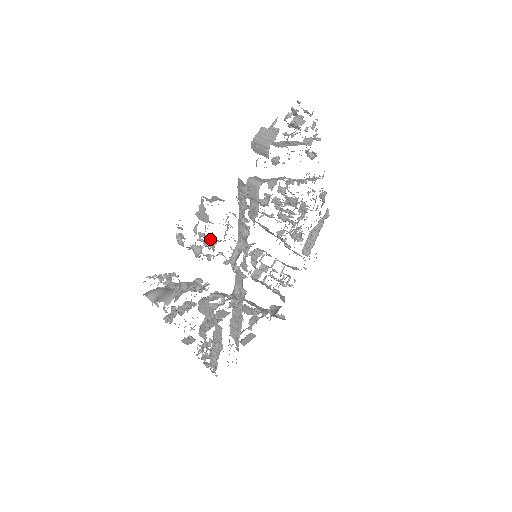
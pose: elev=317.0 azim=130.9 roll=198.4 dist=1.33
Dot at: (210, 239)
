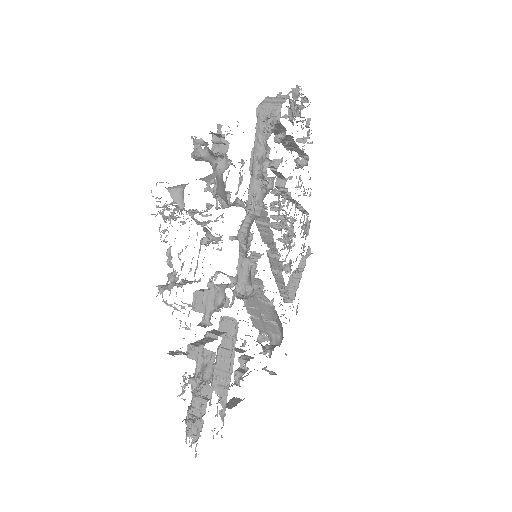
Dot at: (225, 181)
